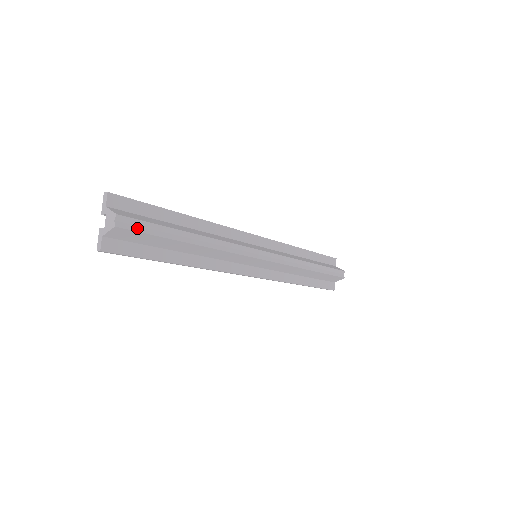
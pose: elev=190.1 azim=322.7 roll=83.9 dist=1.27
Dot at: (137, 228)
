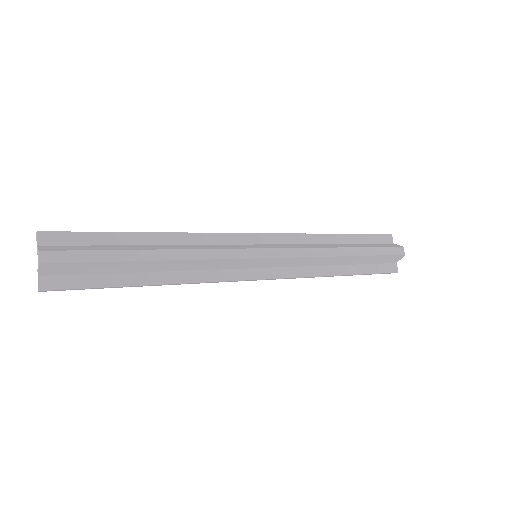
Dot at: (69, 259)
